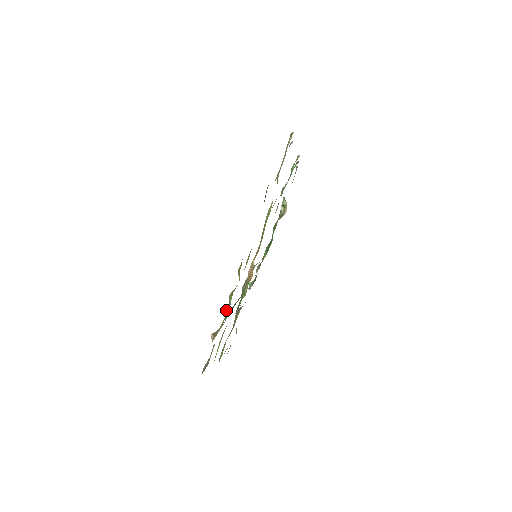
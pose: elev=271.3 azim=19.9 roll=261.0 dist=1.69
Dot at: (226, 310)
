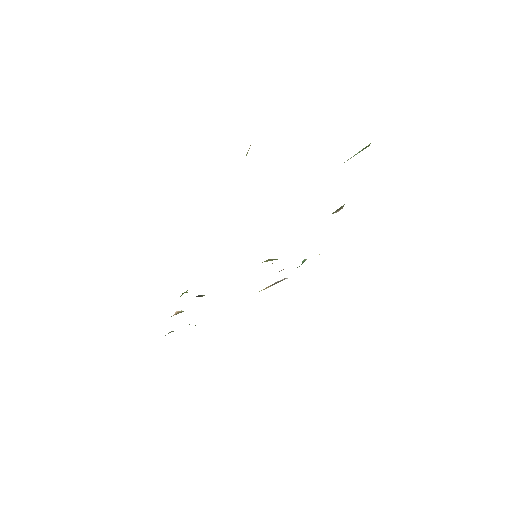
Dot at: occluded
